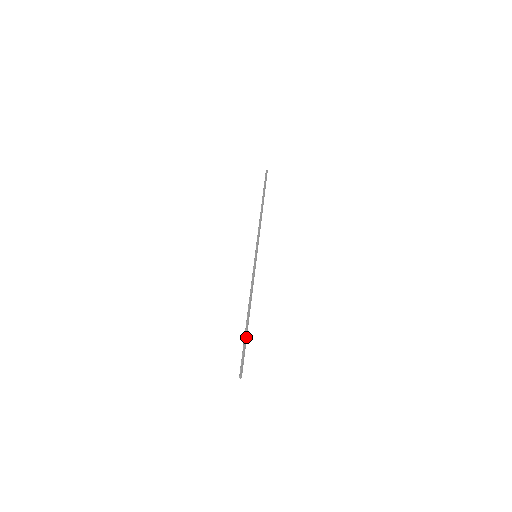
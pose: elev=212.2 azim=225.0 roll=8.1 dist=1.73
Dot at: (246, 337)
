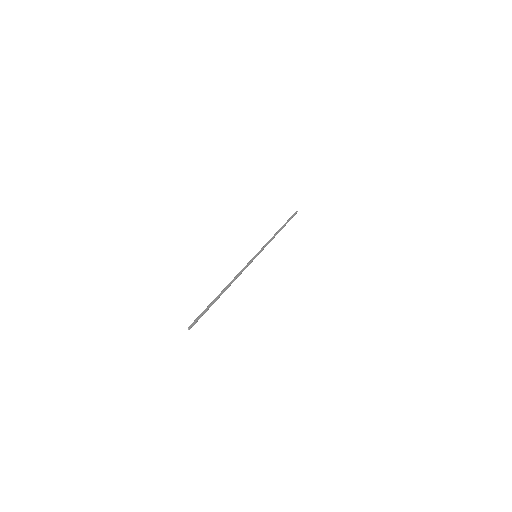
Dot at: (212, 302)
